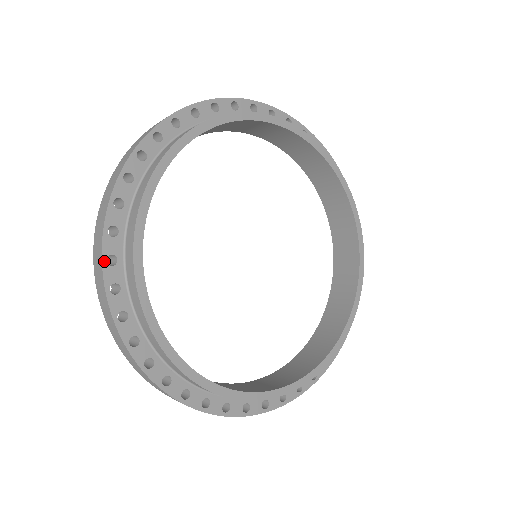
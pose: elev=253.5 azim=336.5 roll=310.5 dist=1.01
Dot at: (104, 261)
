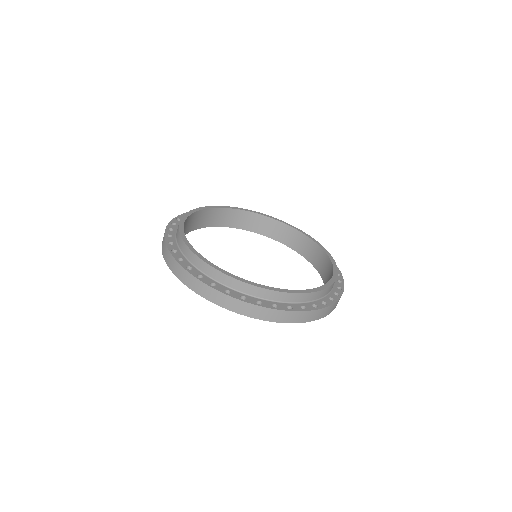
Dot at: (186, 269)
